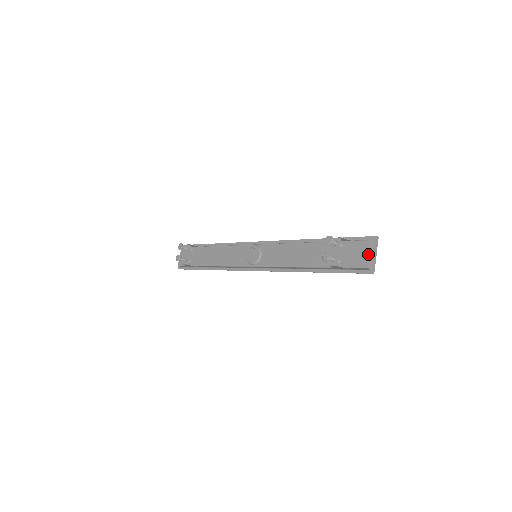
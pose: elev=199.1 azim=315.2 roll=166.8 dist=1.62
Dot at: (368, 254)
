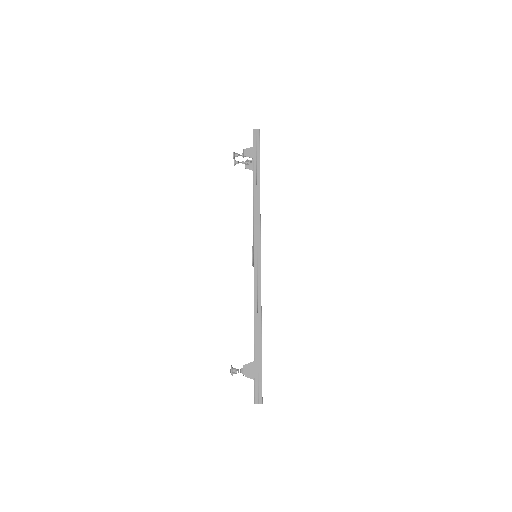
Dot at: occluded
